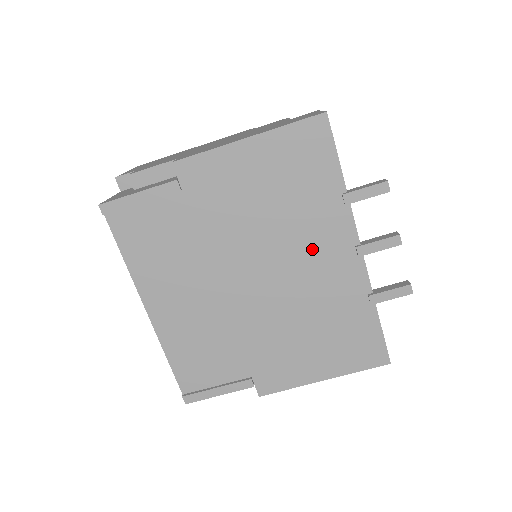
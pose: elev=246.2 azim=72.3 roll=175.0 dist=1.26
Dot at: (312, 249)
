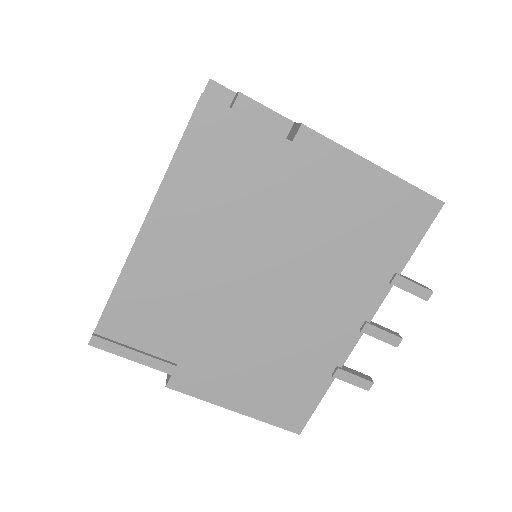
Dot at: (334, 296)
